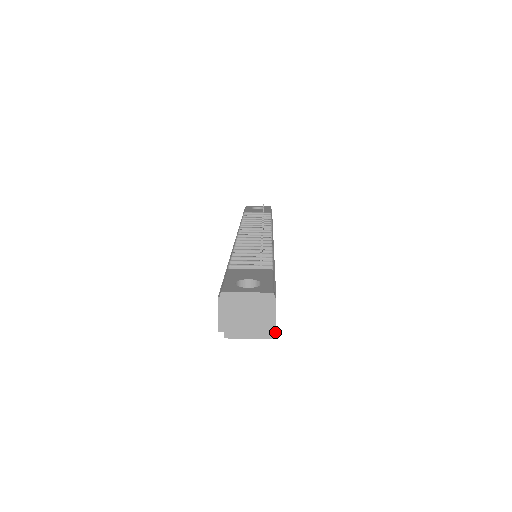
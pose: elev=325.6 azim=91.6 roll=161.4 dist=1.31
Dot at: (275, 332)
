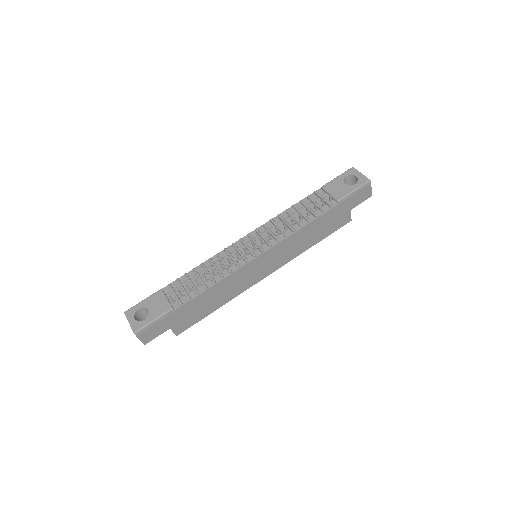
Dot at: (144, 344)
